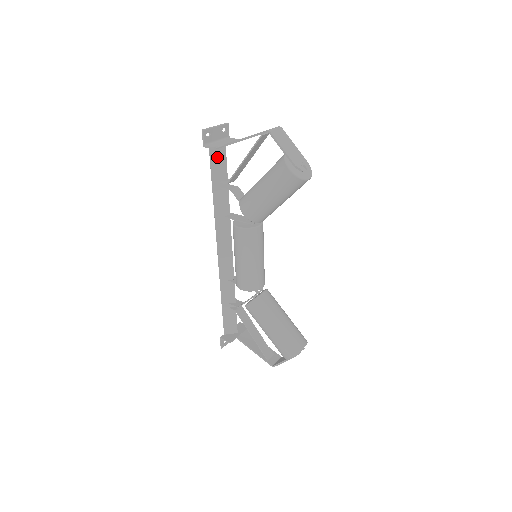
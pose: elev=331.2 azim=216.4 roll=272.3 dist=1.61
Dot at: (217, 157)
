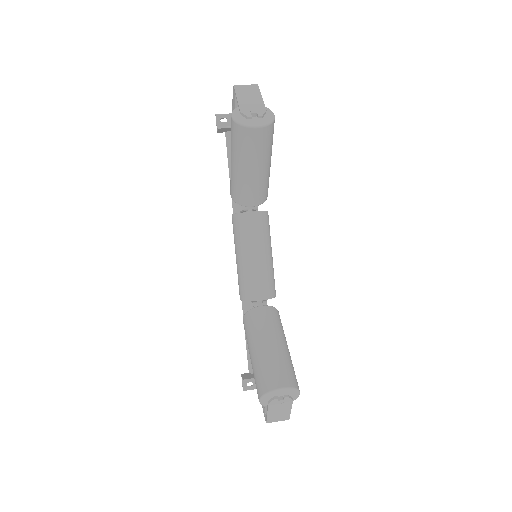
Dot at: occluded
